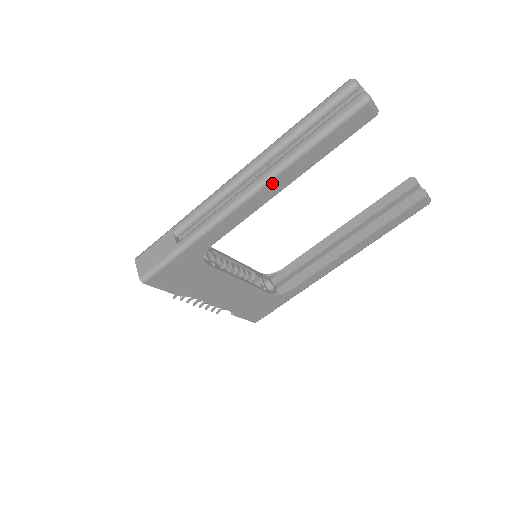
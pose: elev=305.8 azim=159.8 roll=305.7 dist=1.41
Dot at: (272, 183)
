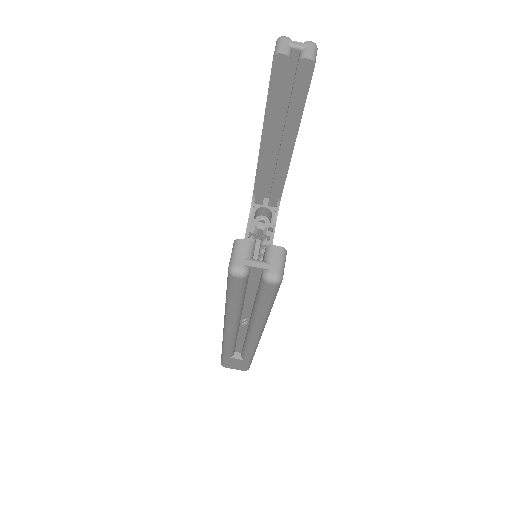
Dot at: occluded
